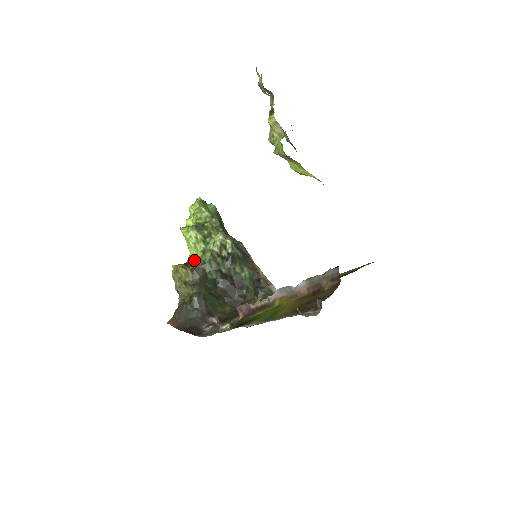
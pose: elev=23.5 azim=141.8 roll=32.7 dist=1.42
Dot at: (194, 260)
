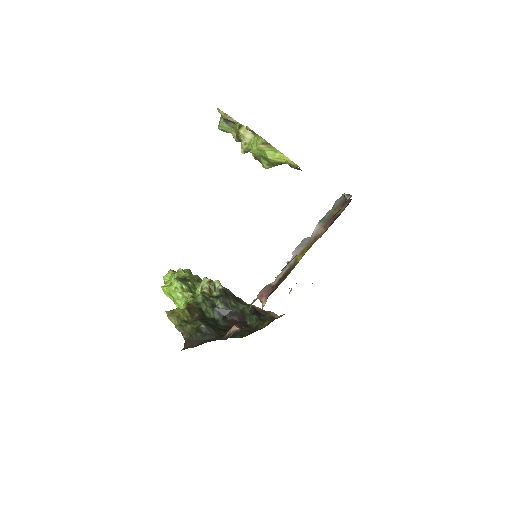
Dot at: (187, 303)
